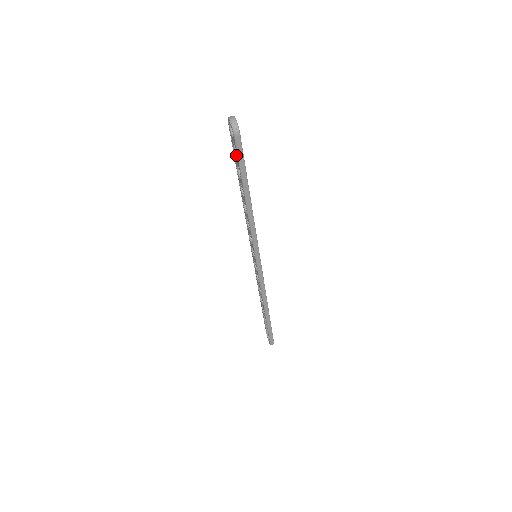
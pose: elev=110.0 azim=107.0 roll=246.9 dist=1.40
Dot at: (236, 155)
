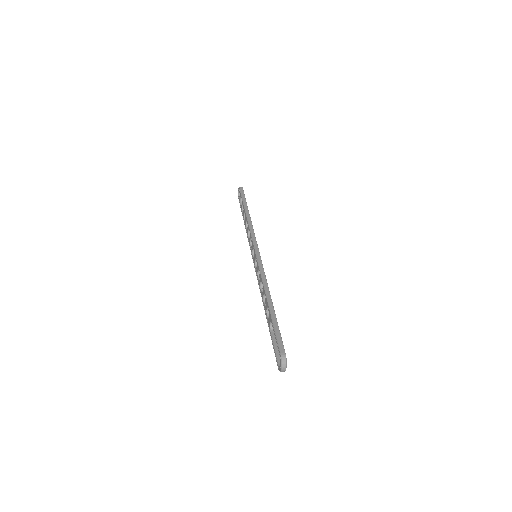
Dot at: occluded
